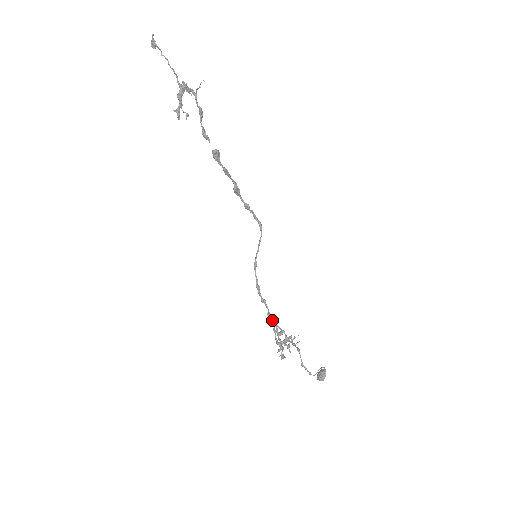
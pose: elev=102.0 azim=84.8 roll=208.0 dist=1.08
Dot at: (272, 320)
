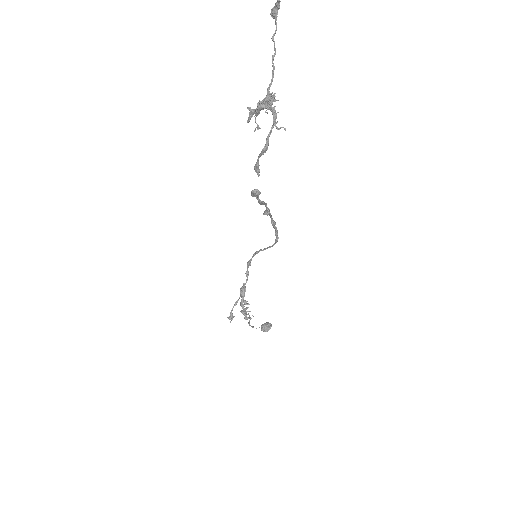
Dot at: (242, 293)
